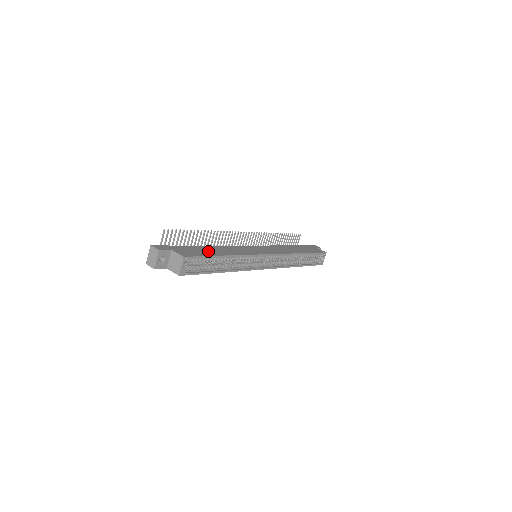
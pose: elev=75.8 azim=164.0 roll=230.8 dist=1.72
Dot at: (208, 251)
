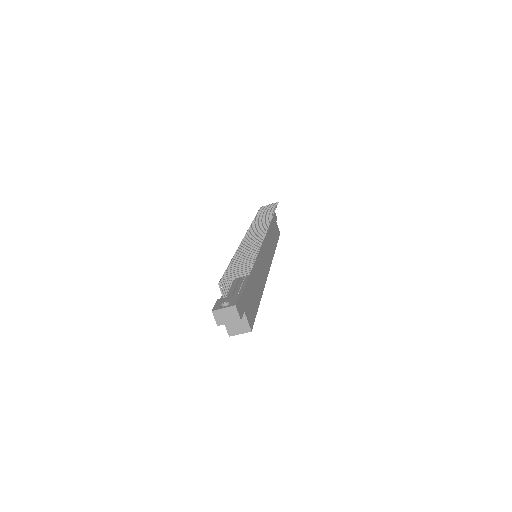
Dot at: (255, 294)
